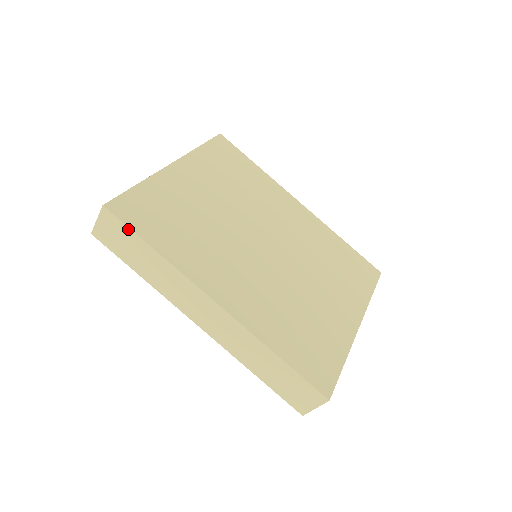
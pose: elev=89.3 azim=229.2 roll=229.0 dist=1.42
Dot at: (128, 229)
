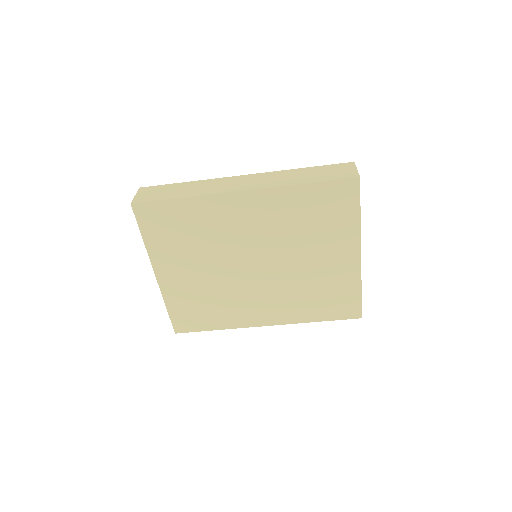
Dot at: (196, 331)
